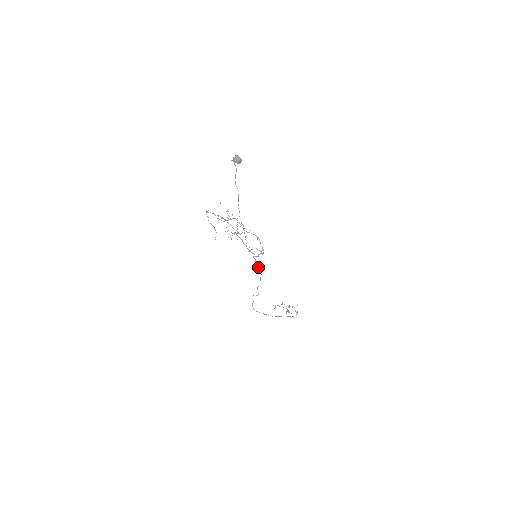
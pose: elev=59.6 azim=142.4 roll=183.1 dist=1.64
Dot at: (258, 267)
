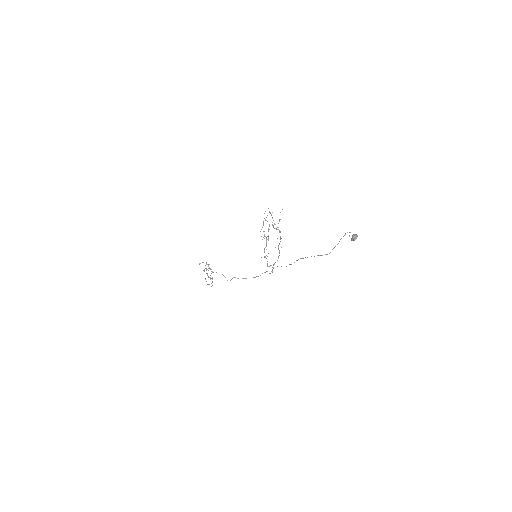
Dot at: occluded
